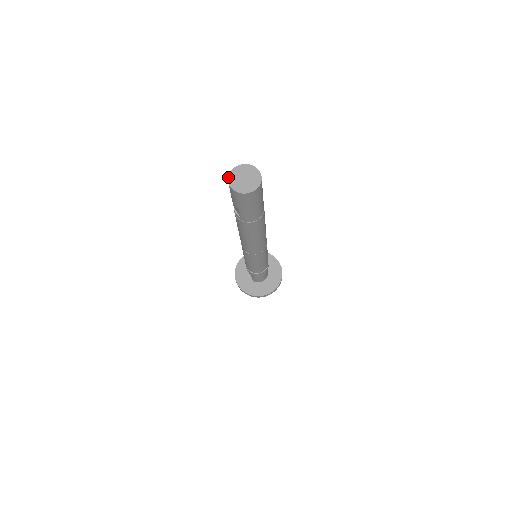
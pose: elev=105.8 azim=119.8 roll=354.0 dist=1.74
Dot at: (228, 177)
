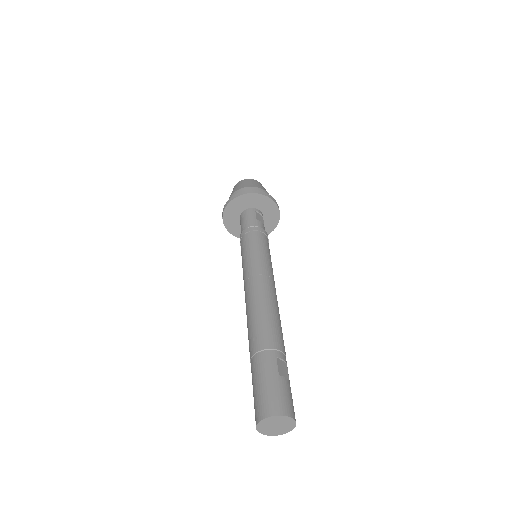
Dot at: (256, 429)
